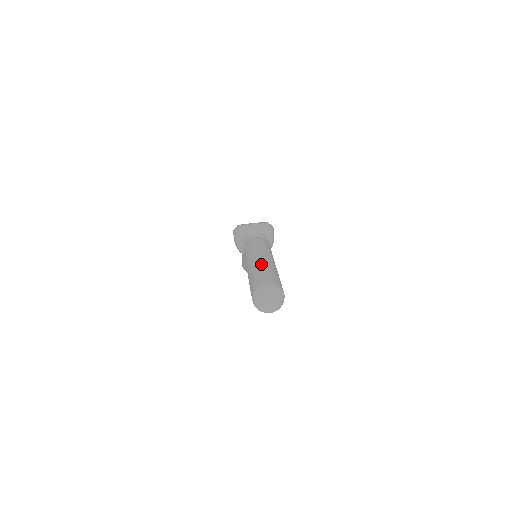
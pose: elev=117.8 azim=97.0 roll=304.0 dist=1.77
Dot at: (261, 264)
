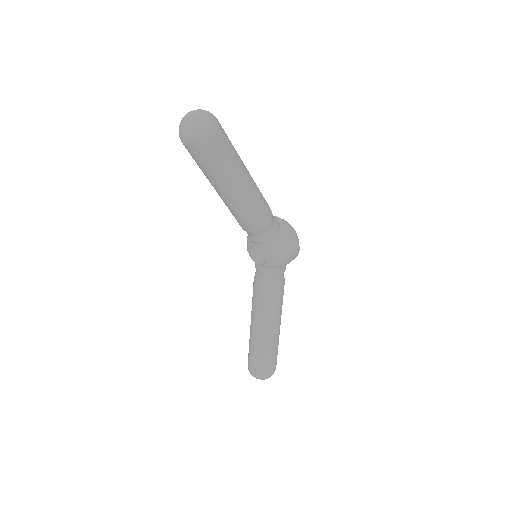
Dot at: occluded
